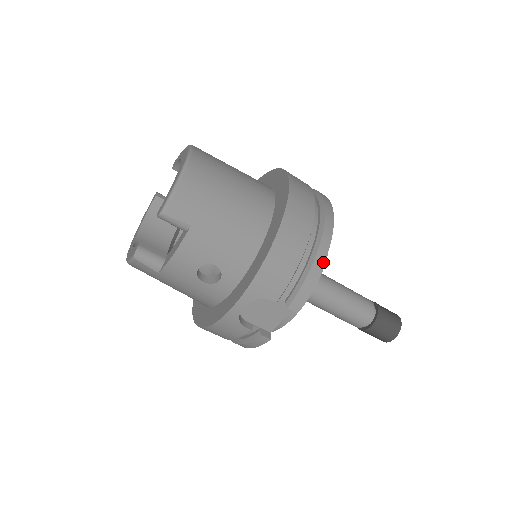
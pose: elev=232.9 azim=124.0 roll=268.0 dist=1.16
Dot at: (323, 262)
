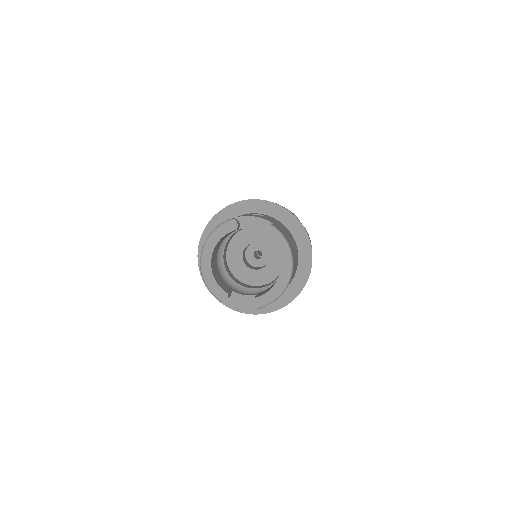
Dot at: occluded
